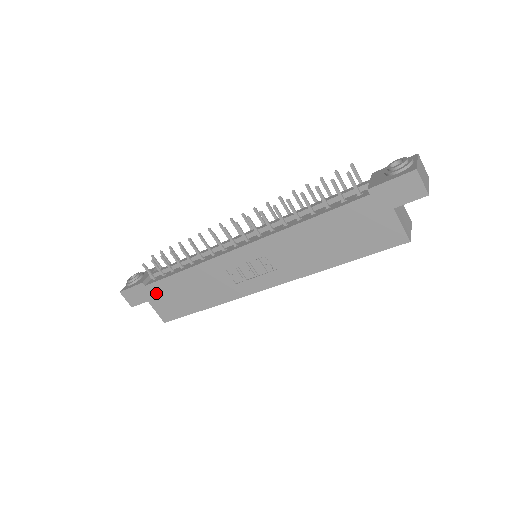
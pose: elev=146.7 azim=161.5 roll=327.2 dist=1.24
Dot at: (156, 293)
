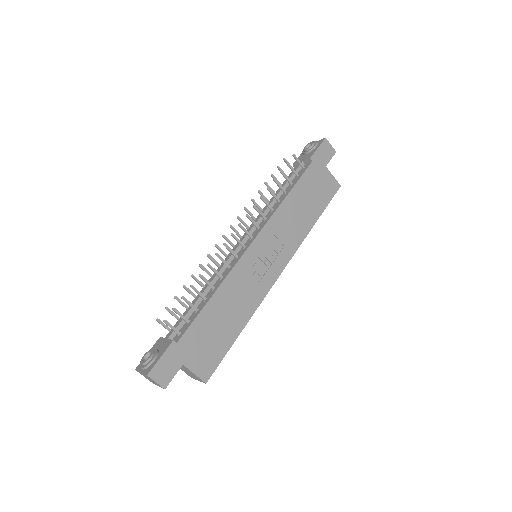
Dot at: (190, 345)
